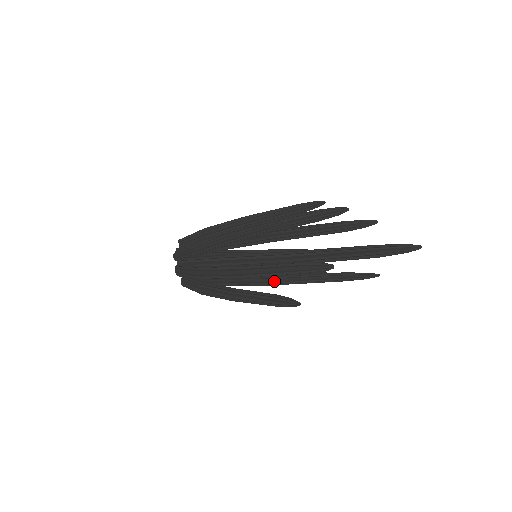
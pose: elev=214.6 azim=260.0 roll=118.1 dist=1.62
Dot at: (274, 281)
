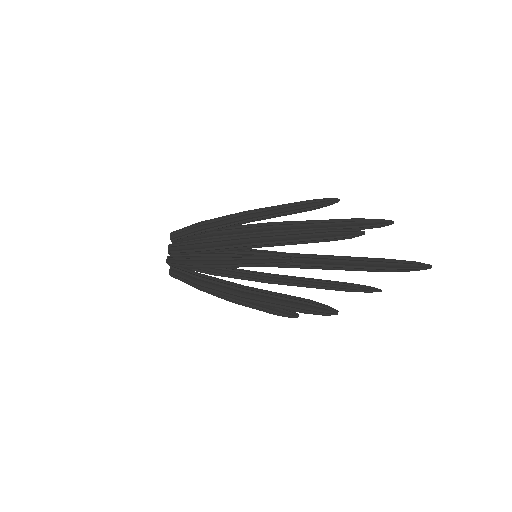
Dot at: (273, 283)
